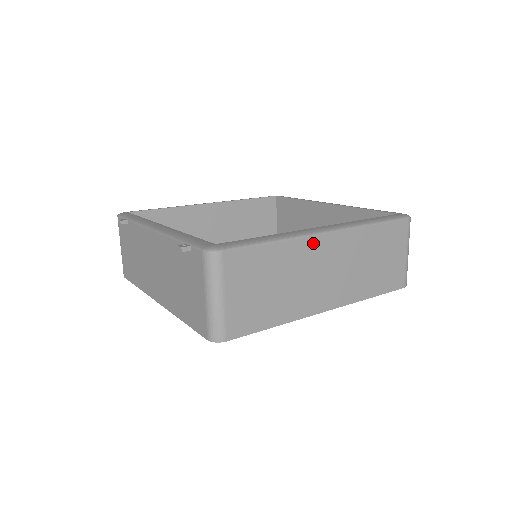
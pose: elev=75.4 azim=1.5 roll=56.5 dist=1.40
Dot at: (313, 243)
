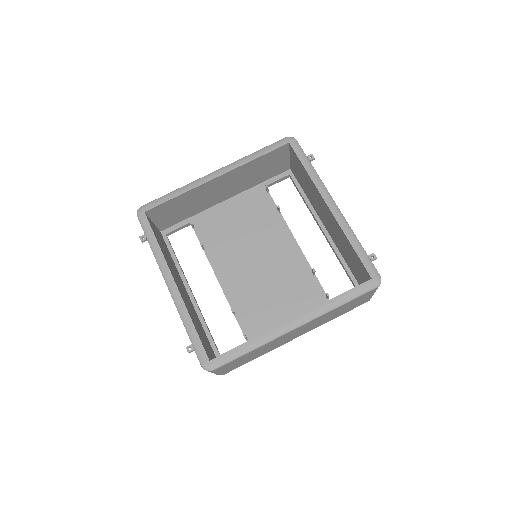
Dot at: (283, 336)
